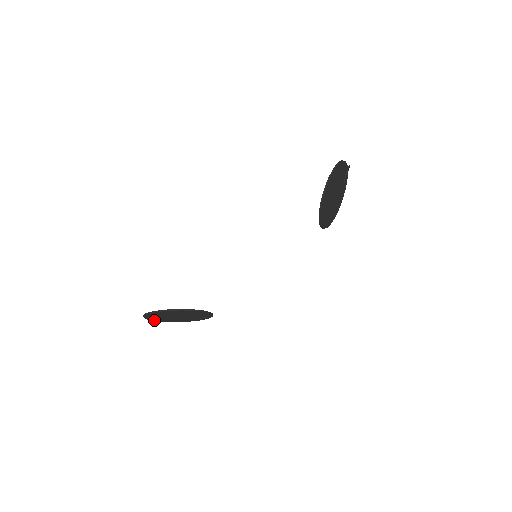
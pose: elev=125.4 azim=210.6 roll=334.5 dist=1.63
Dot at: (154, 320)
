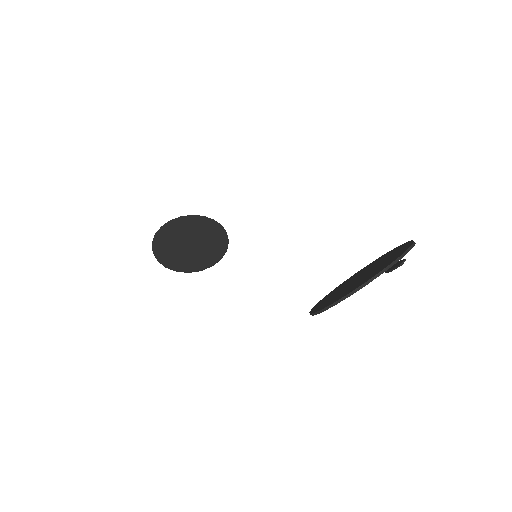
Dot at: (176, 220)
